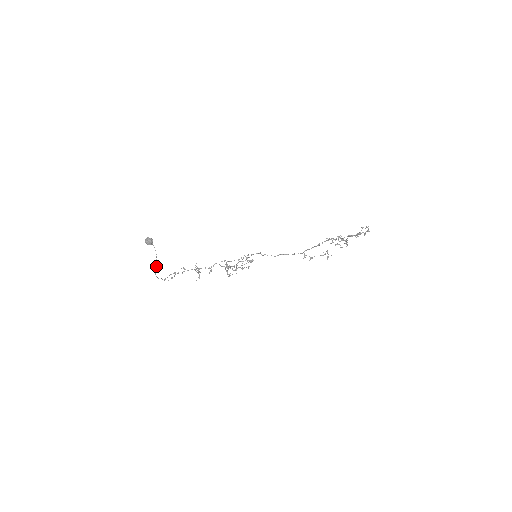
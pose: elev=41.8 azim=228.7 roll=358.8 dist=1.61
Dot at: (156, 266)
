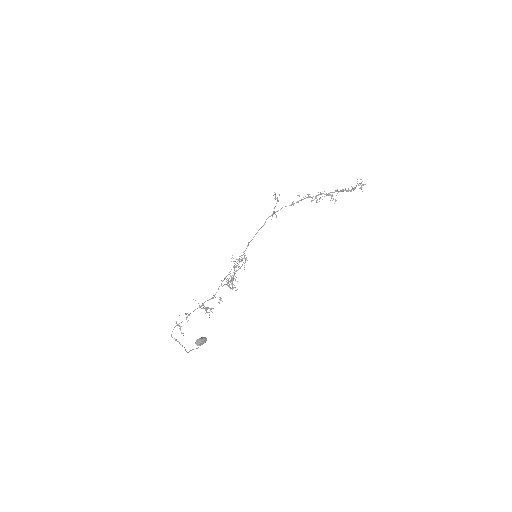
Dot at: occluded
